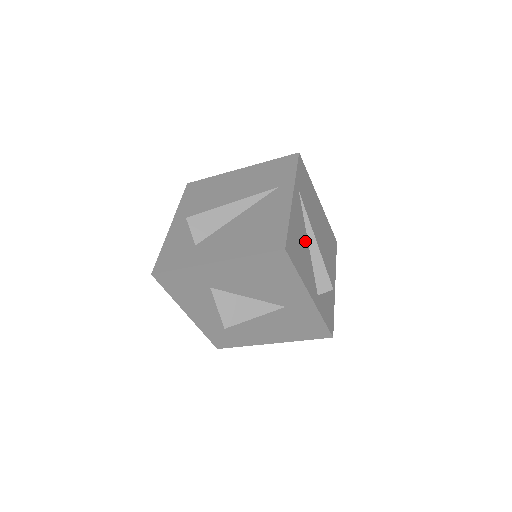
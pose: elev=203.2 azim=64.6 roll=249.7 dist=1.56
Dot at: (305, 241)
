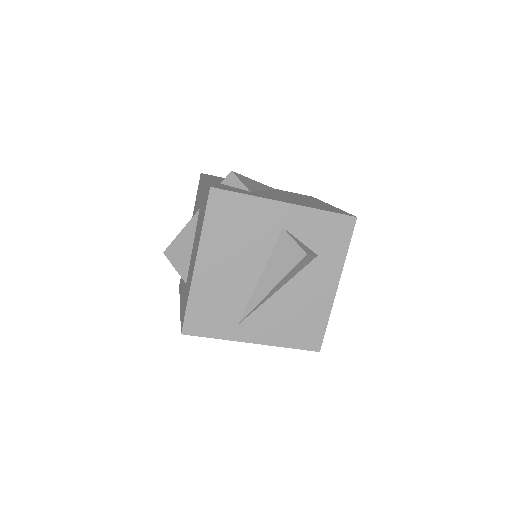
Dot at: occluded
